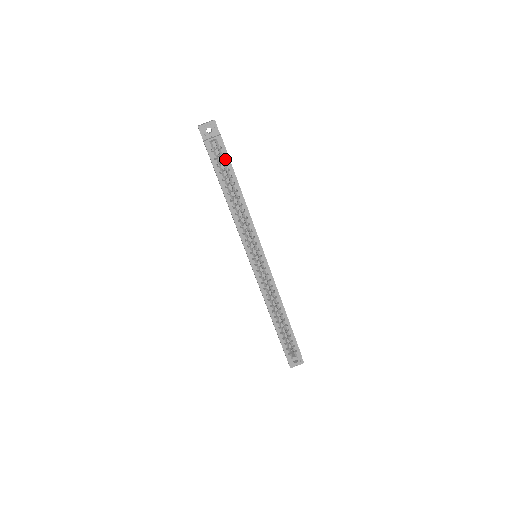
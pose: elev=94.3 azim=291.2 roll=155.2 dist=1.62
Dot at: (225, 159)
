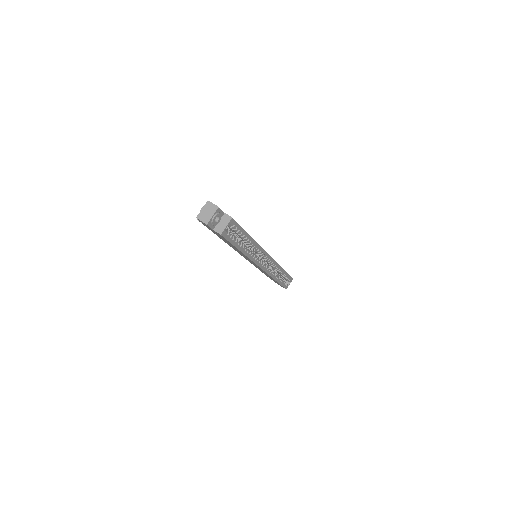
Dot at: (238, 230)
